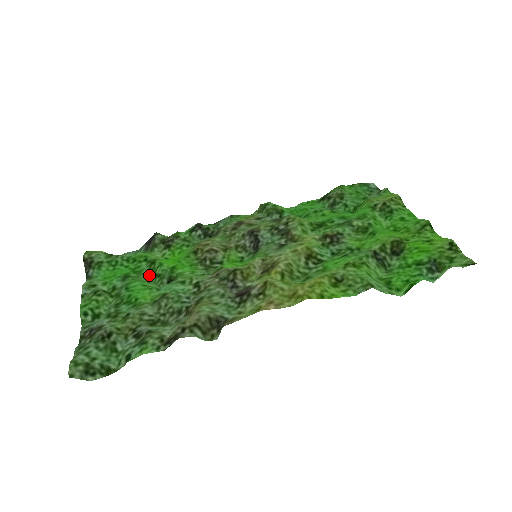
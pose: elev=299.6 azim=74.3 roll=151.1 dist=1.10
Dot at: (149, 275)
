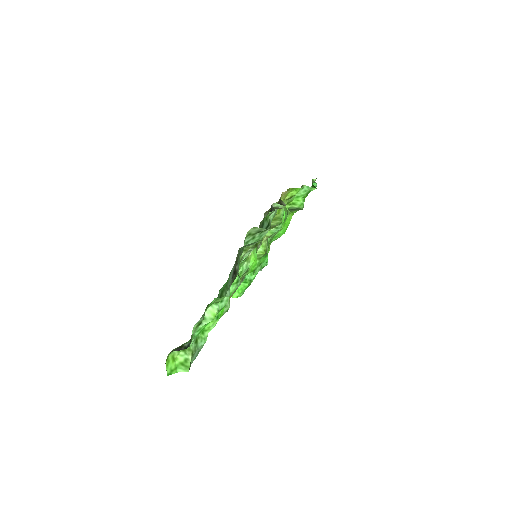
Dot at: (223, 307)
